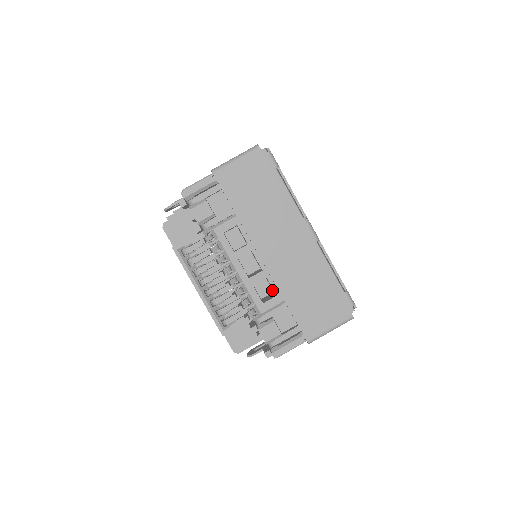
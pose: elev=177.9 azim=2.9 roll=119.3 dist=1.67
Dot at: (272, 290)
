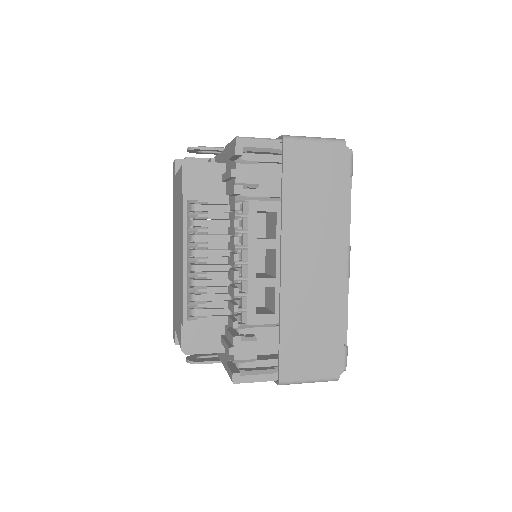
Dot at: (264, 303)
